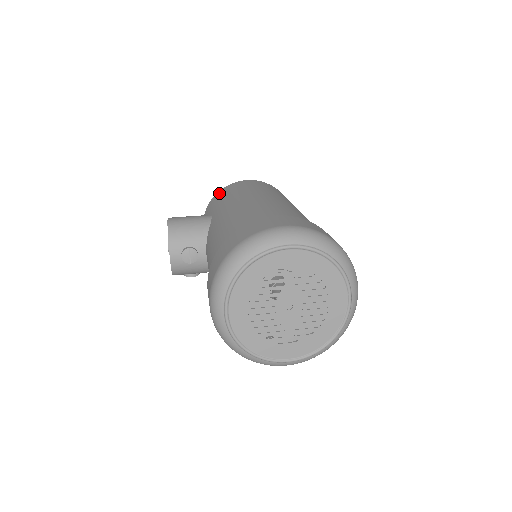
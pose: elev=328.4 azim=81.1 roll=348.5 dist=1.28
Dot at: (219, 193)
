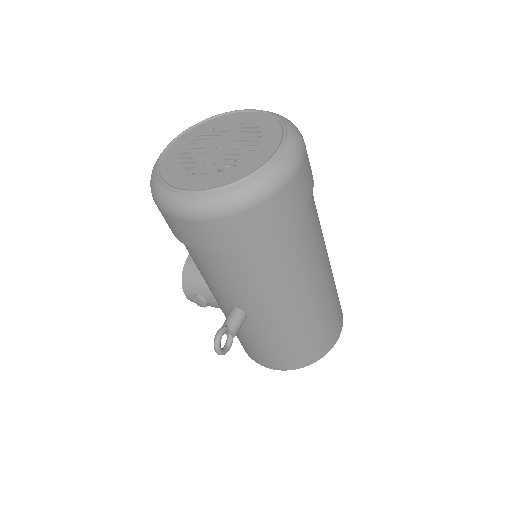
Dot at: occluded
